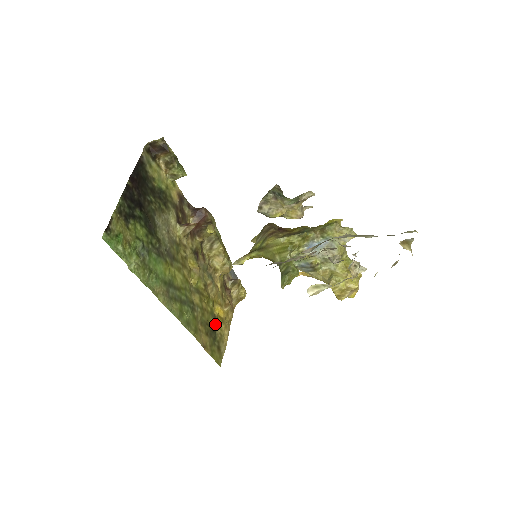
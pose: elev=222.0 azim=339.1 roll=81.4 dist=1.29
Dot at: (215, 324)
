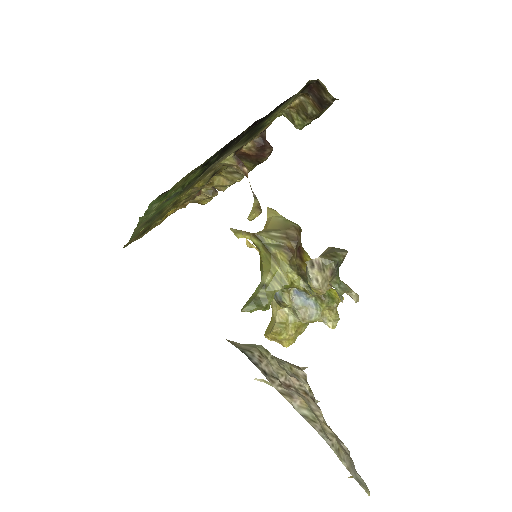
Dot at: (156, 221)
